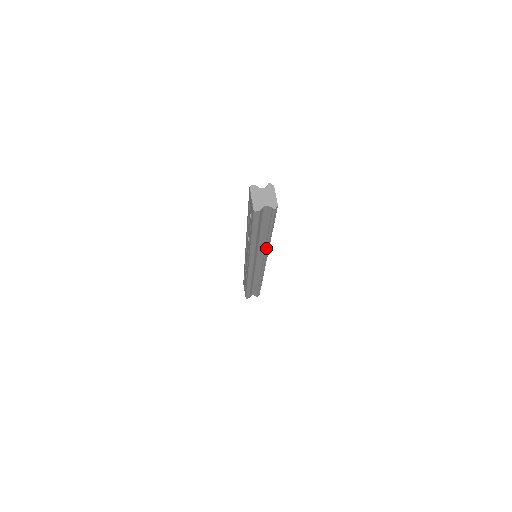
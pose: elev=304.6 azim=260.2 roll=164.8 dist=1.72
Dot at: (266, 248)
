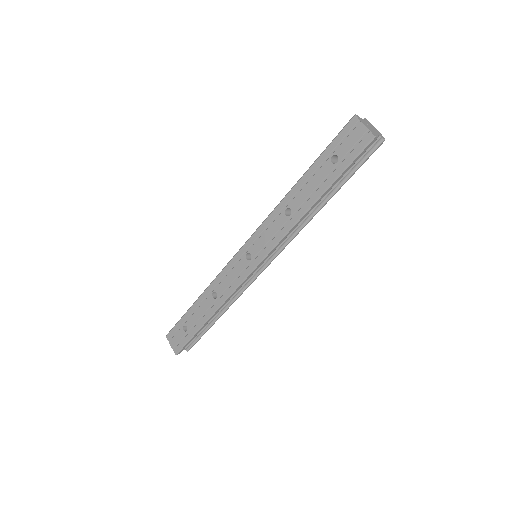
Dot at: (305, 225)
